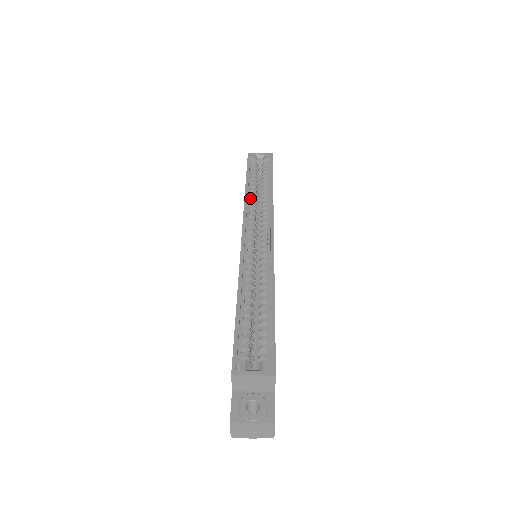
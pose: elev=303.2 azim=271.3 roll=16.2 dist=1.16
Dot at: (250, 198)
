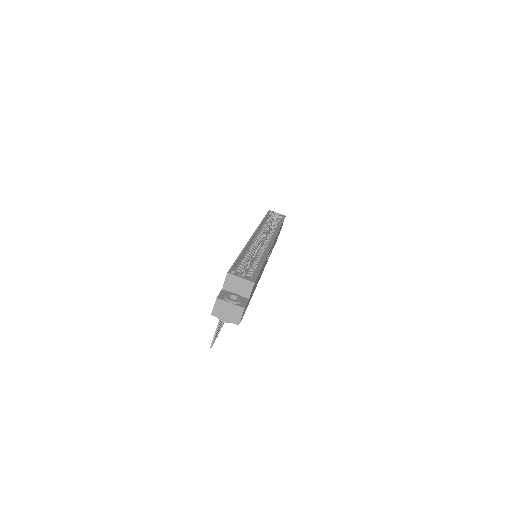
Dot at: (263, 226)
